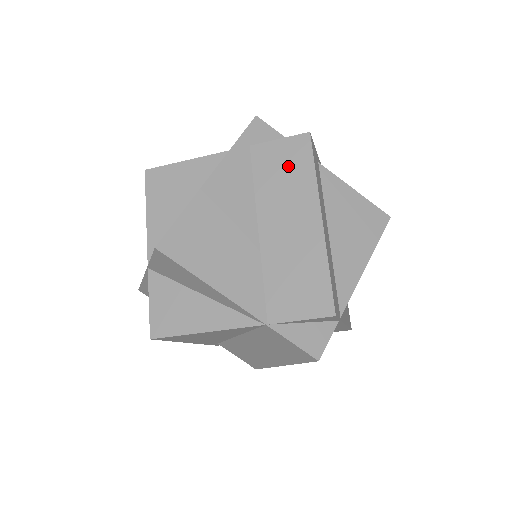
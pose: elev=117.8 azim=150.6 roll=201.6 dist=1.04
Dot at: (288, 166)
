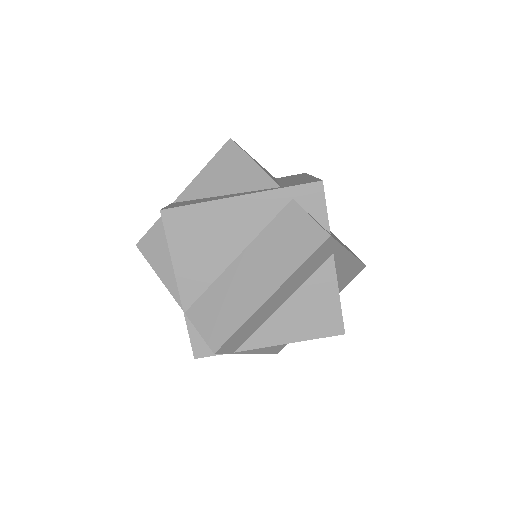
Dot at: (294, 241)
